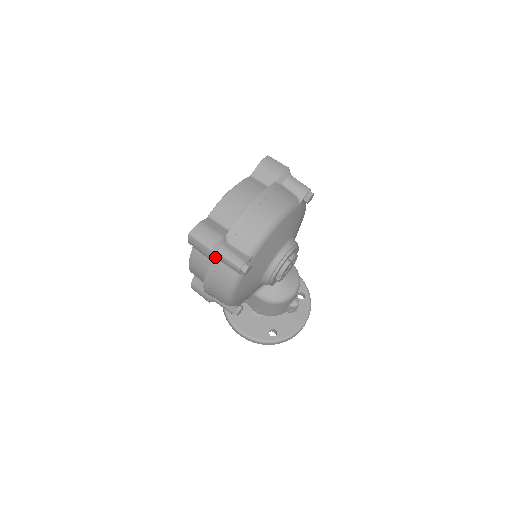
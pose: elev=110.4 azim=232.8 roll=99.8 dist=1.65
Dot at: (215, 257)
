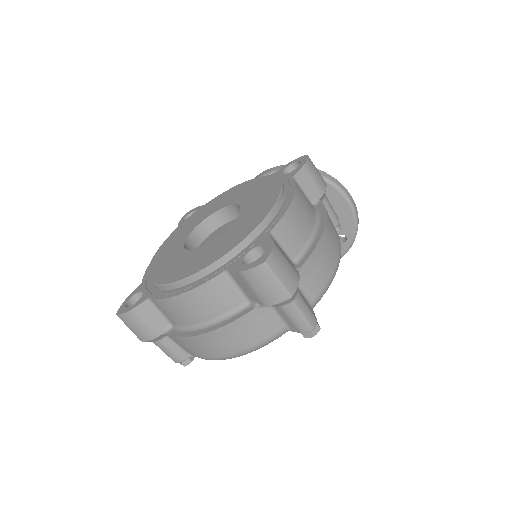
Dot at: occluded
